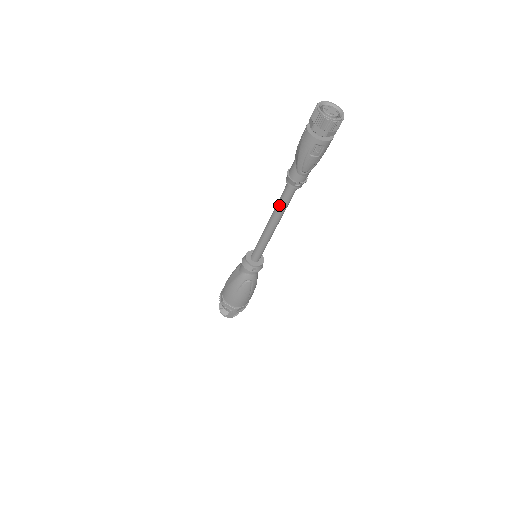
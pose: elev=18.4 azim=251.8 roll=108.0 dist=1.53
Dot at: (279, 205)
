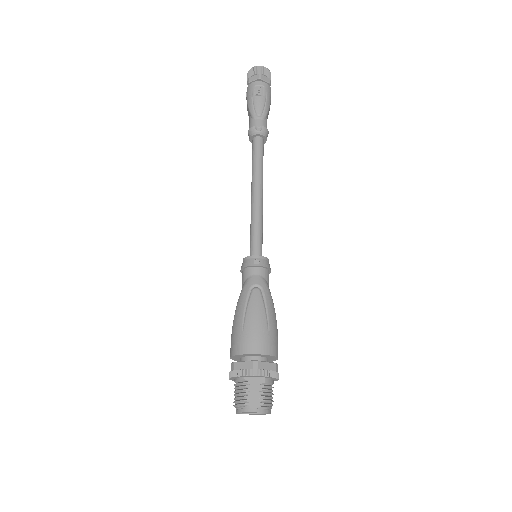
Dot at: (253, 164)
